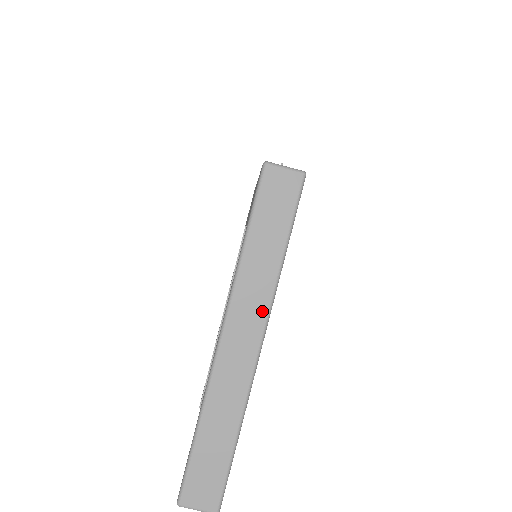
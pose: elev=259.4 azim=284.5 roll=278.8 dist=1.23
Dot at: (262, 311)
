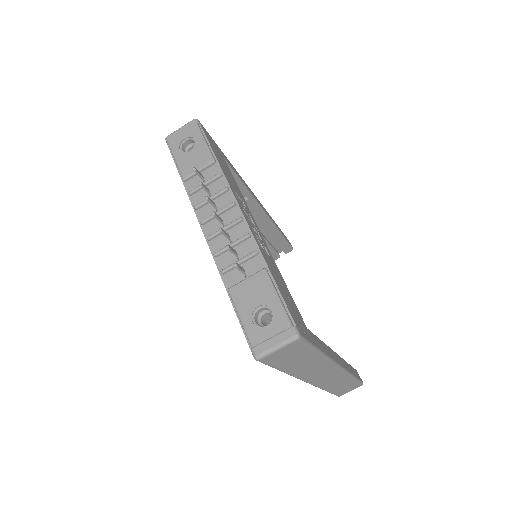
Dot at: (329, 367)
